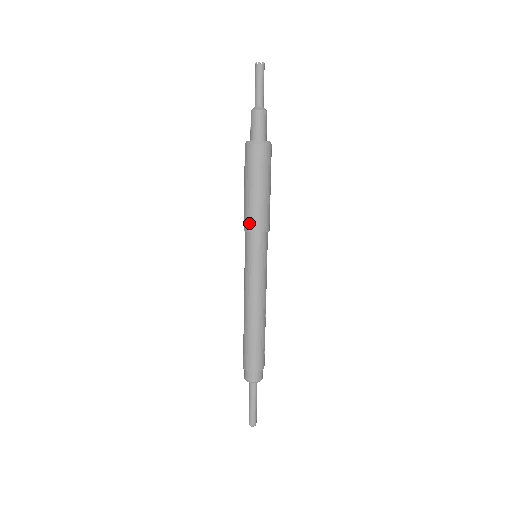
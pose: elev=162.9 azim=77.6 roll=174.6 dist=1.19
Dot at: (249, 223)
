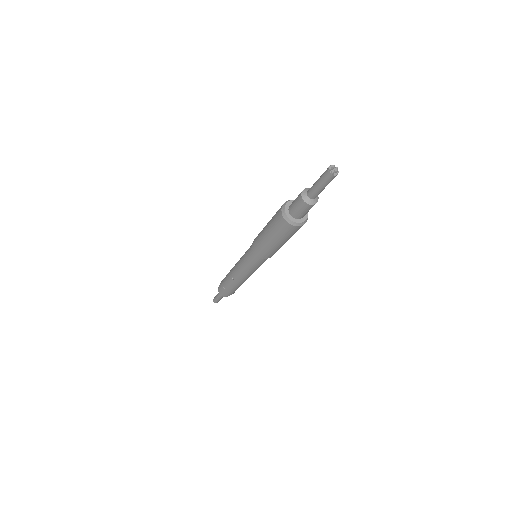
Dot at: (270, 256)
